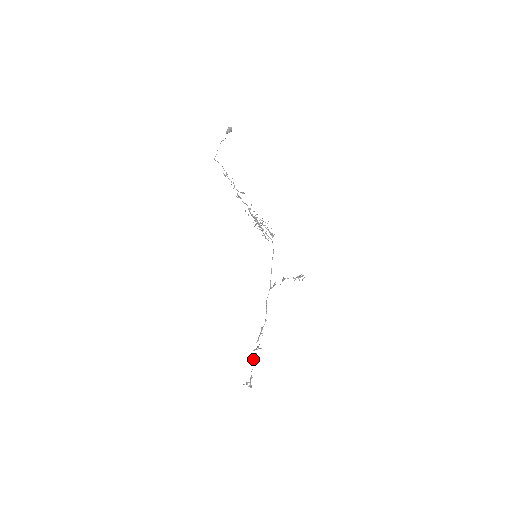
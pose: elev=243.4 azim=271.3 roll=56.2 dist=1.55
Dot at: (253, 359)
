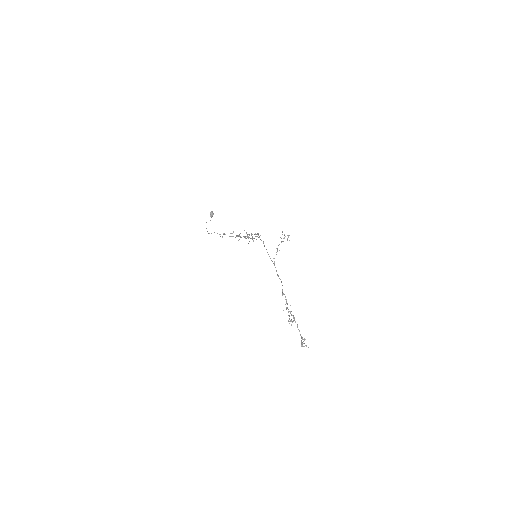
Dot at: occluded
